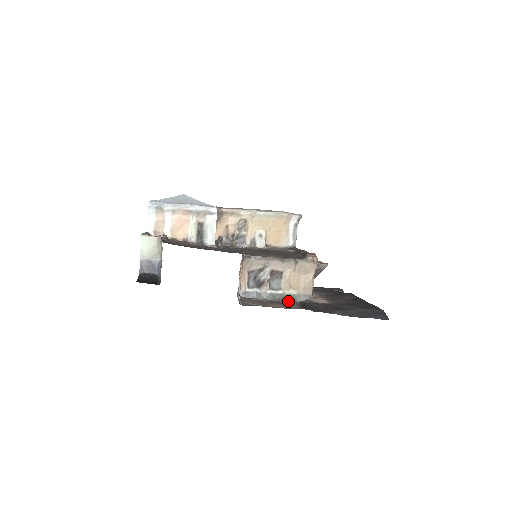
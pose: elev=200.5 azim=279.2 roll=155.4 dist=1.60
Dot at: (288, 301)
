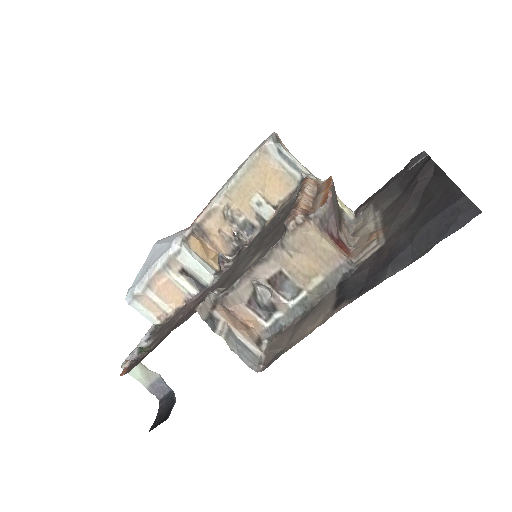
Dot at: (323, 295)
